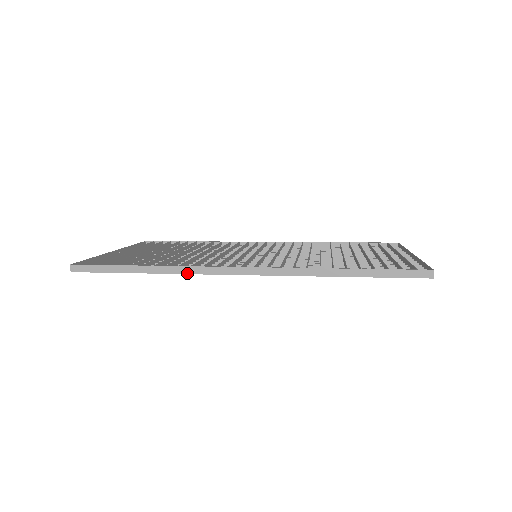
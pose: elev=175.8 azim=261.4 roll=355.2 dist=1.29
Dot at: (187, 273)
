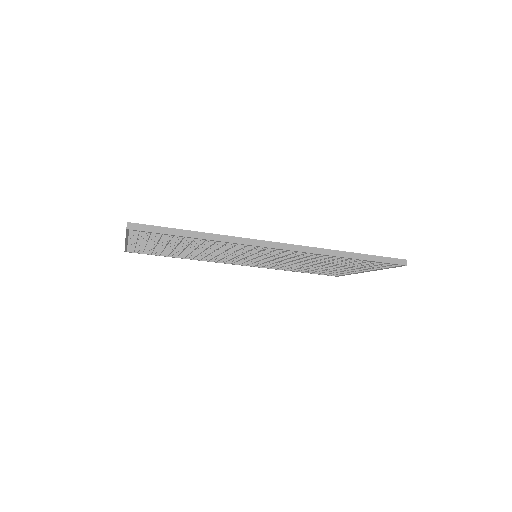
Dot at: (236, 242)
